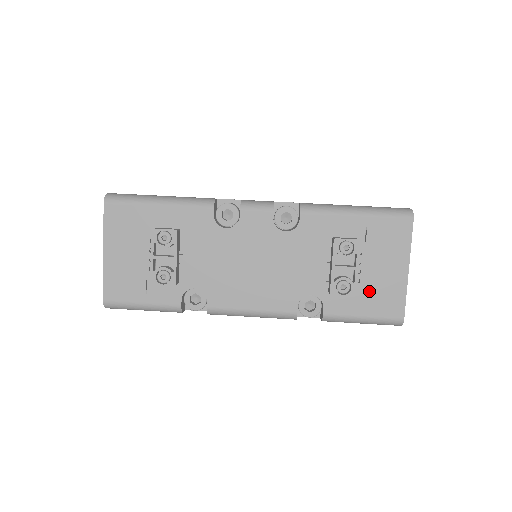
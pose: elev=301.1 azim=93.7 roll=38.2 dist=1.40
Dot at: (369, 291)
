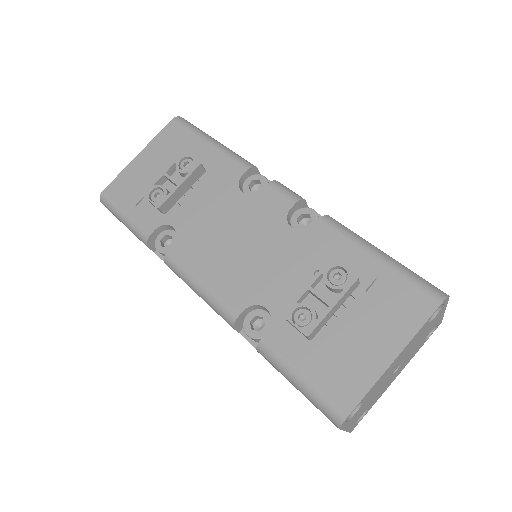
Dot at: (330, 350)
